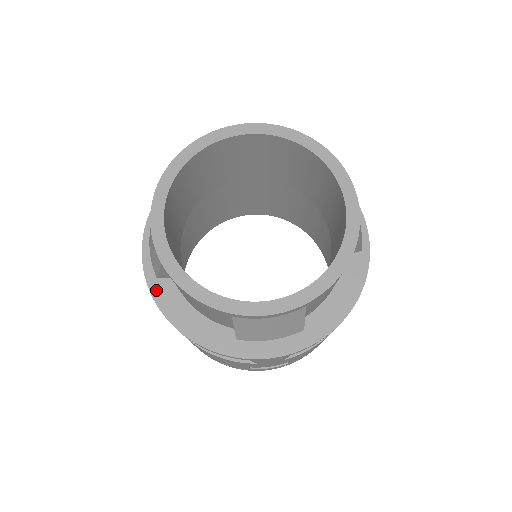
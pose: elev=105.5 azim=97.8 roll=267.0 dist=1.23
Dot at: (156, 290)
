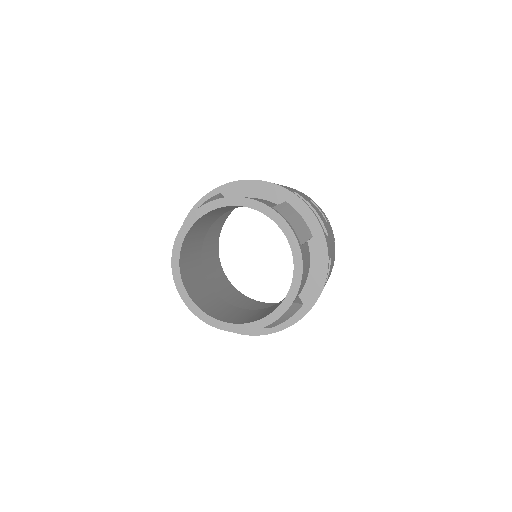
Dot at: occluded
